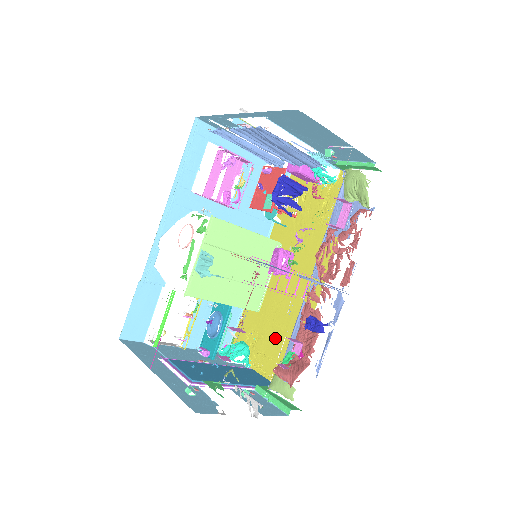
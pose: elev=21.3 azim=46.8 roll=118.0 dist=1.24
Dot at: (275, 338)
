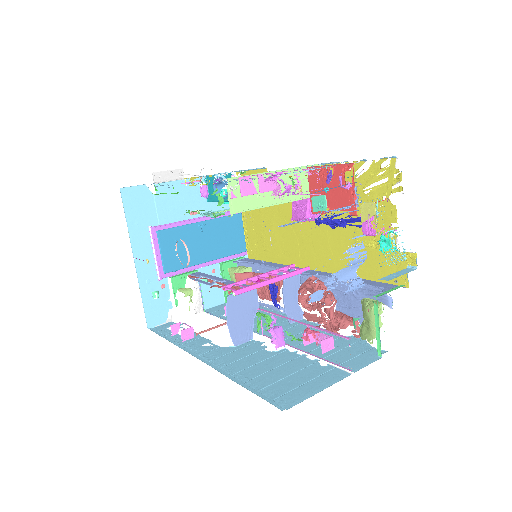
Dot at: (265, 228)
